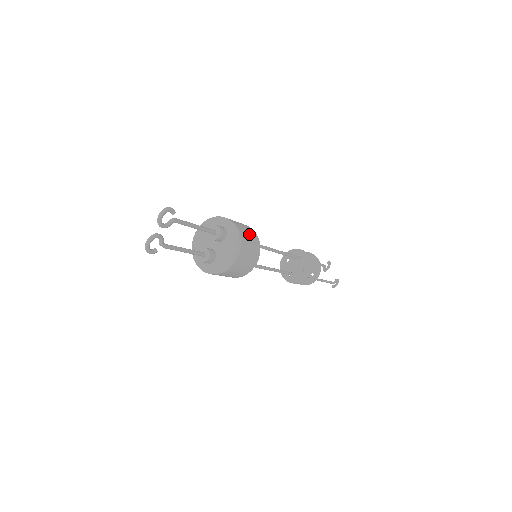
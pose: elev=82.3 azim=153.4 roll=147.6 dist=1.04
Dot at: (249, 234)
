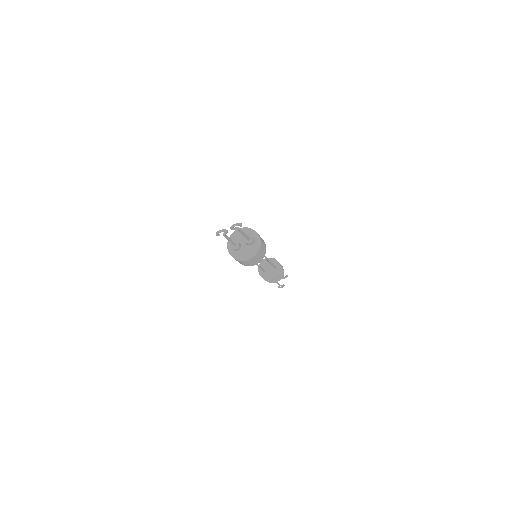
Dot at: (263, 250)
